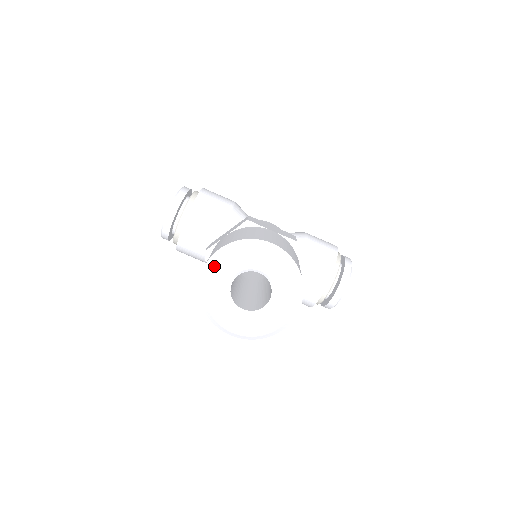
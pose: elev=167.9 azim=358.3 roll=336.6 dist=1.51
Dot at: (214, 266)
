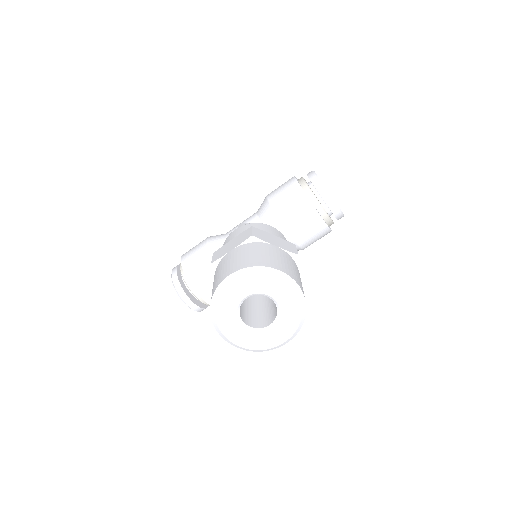
Dot at: (221, 327)
